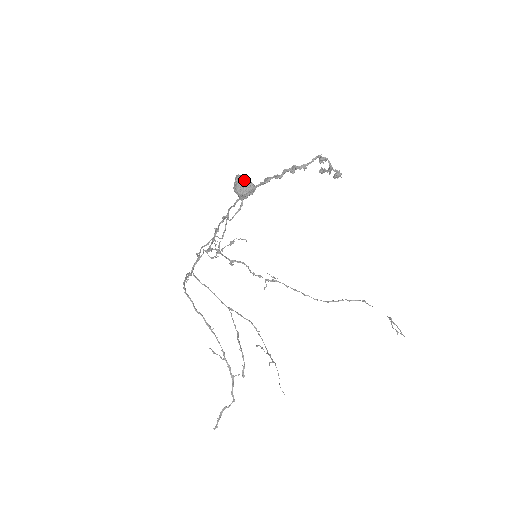
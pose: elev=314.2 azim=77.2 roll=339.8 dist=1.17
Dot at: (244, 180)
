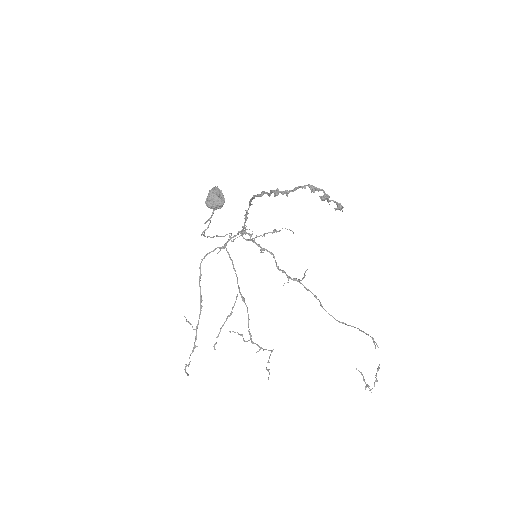
Dot at: (212, 194)
